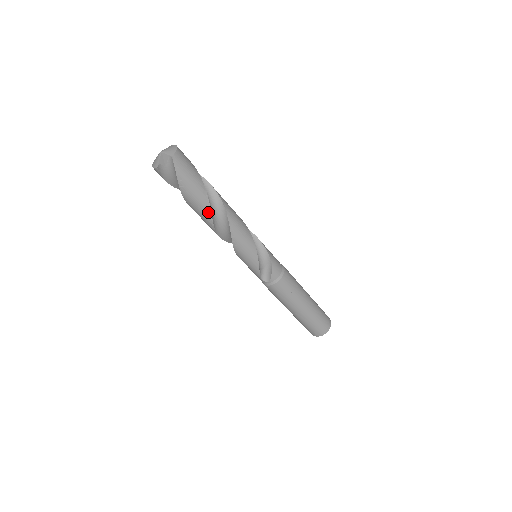
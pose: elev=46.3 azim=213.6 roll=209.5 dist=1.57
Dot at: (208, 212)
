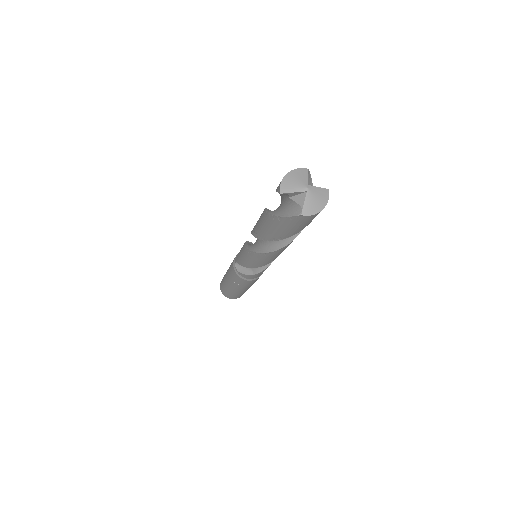
Dot at: (263, 237)
